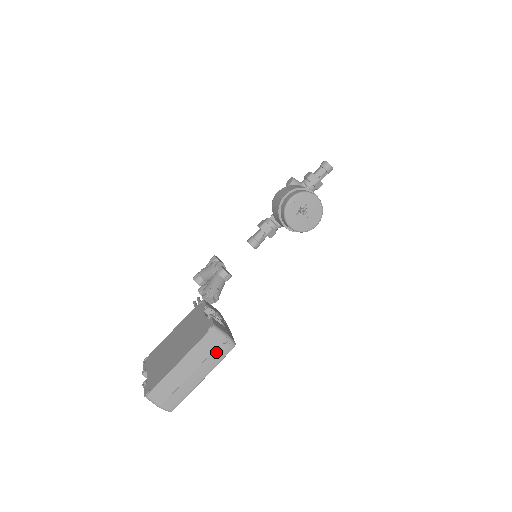
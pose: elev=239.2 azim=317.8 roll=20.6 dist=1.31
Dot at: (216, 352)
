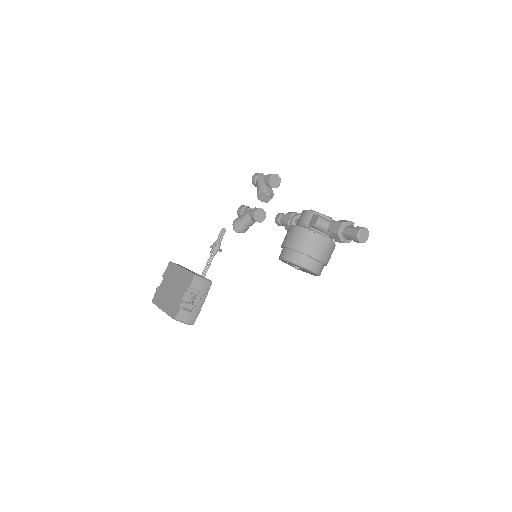
Dot at: occluded
